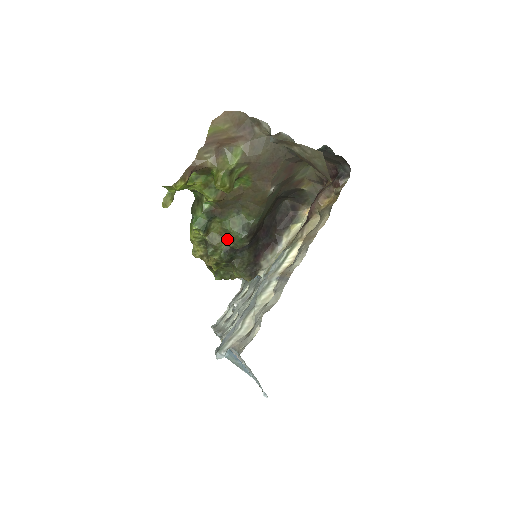
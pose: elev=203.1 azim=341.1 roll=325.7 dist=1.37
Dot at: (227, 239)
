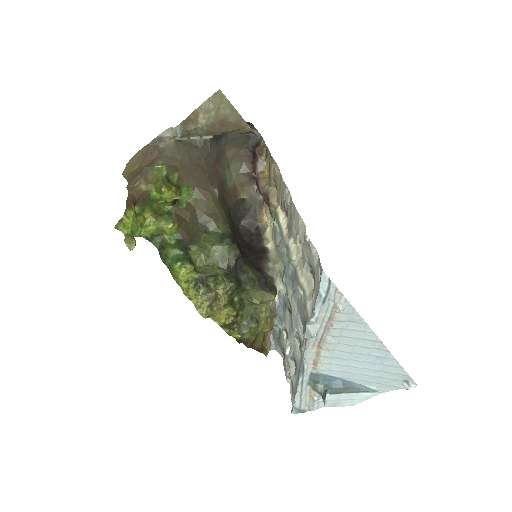
Dot at: (217, 263)
